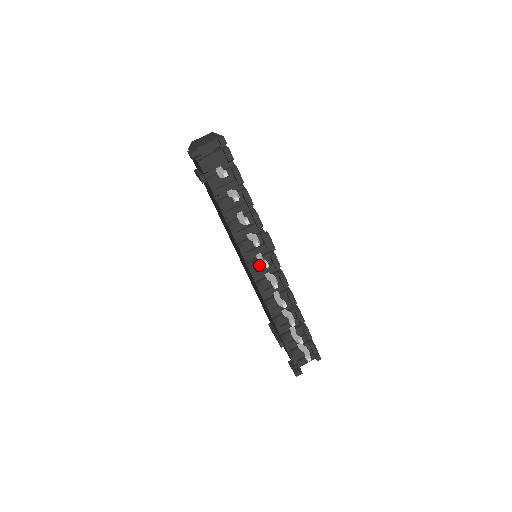
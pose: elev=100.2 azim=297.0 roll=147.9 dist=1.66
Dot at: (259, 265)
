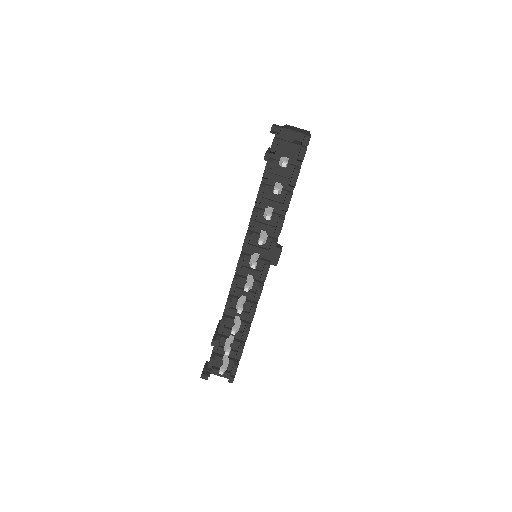
Dot at: occluded
